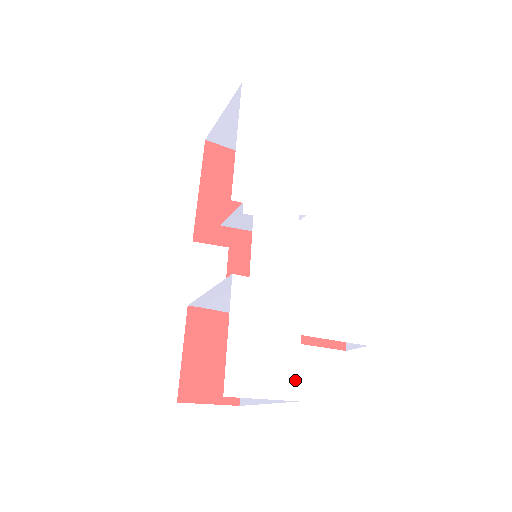
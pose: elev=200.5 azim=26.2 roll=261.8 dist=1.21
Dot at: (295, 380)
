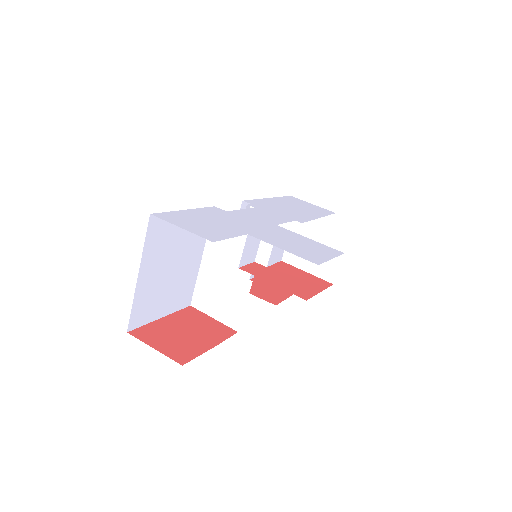
Dot at: (220, 238)
